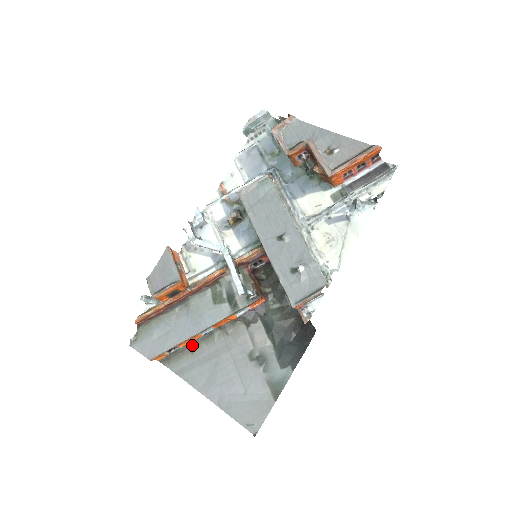
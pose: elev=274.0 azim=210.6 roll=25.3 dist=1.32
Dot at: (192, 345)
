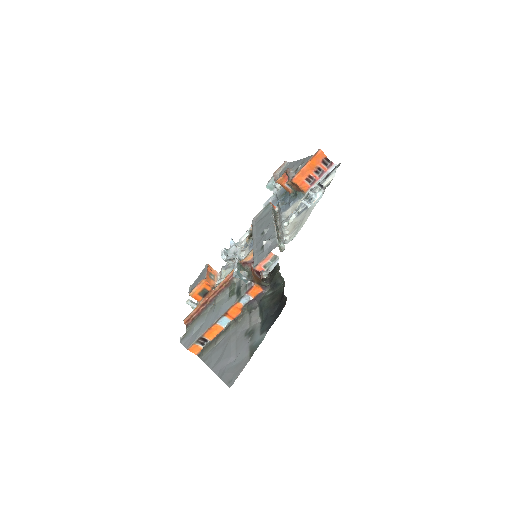
Dot at: (217, 337)
